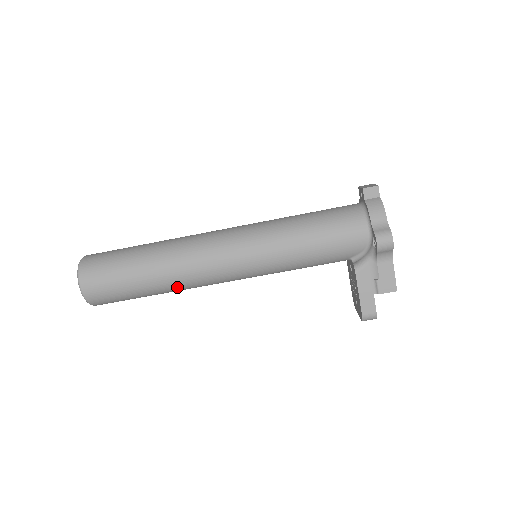
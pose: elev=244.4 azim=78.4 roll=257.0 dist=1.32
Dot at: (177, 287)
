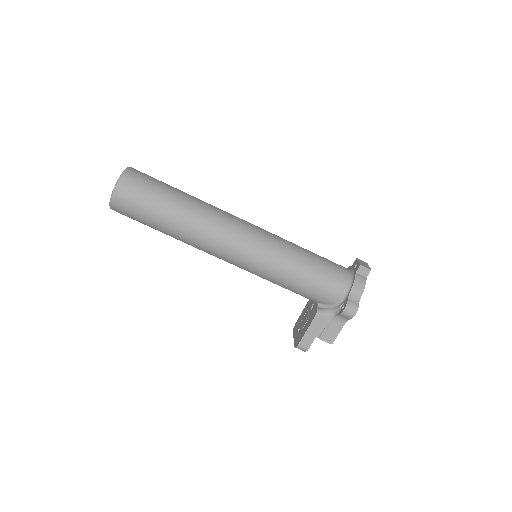
Dot at: (186, 241)
